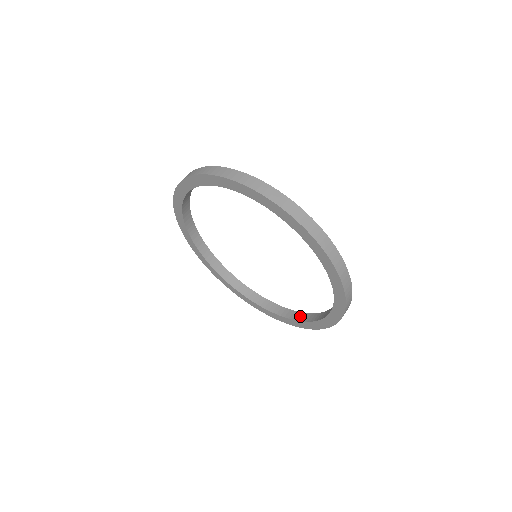
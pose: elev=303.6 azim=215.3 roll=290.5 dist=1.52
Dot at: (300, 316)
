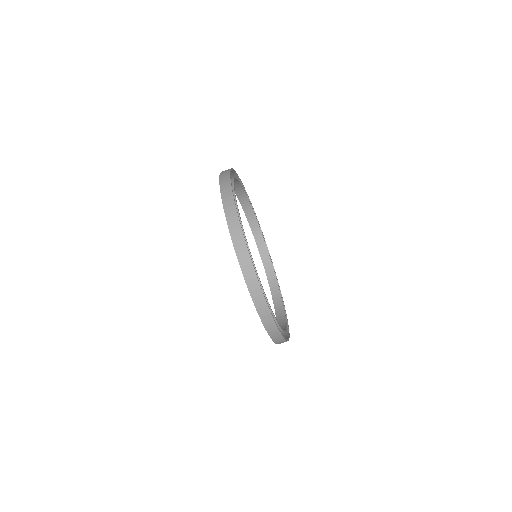
Dot at: (252, 218)
